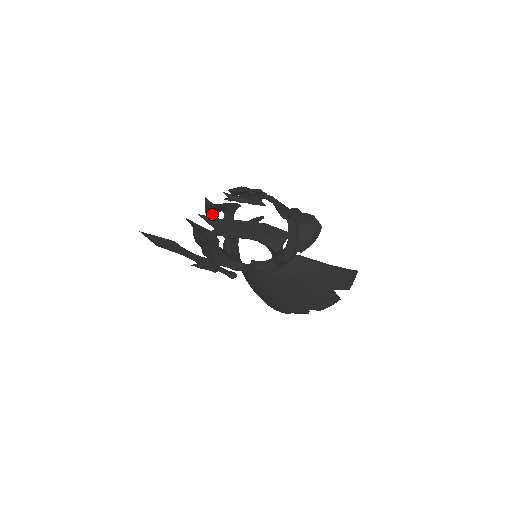
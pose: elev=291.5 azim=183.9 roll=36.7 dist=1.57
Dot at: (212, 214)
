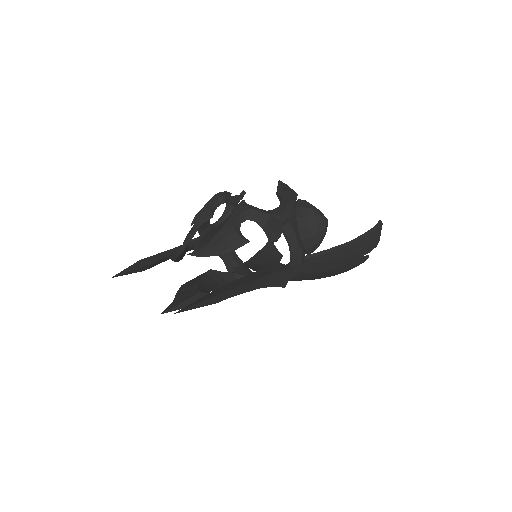
Dot at: occluded
